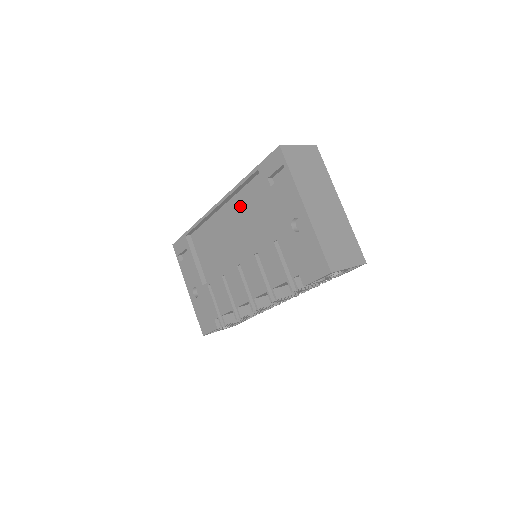
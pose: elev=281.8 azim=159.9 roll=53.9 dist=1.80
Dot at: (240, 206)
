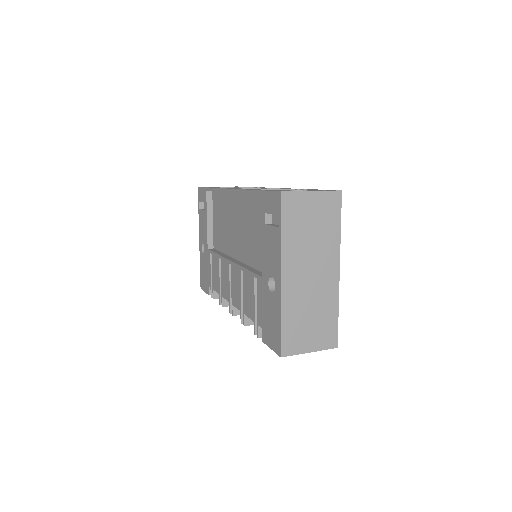
Dot at: (246, 209)
